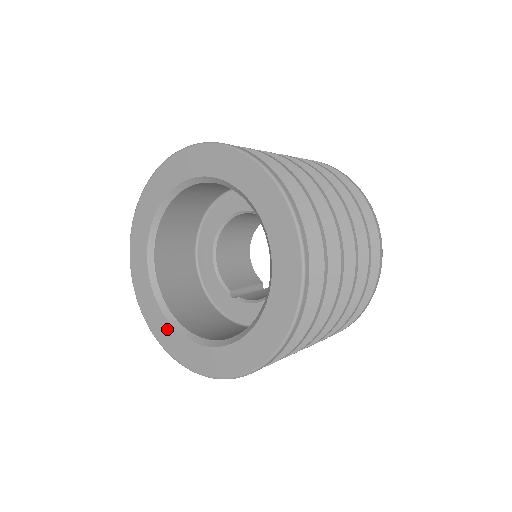
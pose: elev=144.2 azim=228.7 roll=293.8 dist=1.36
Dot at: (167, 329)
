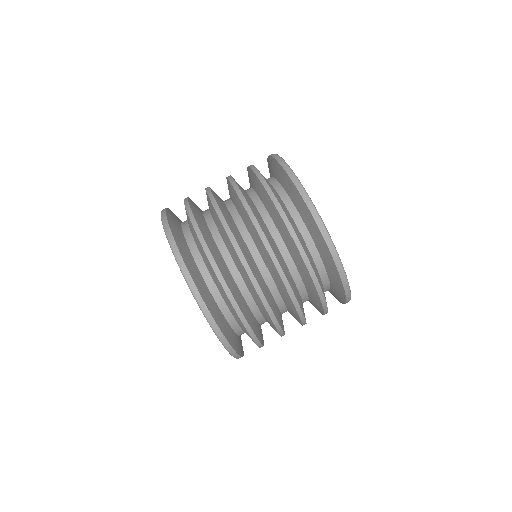
Dot at: occluded
